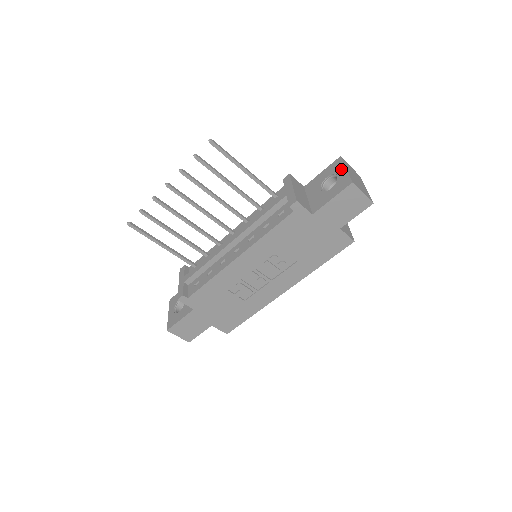
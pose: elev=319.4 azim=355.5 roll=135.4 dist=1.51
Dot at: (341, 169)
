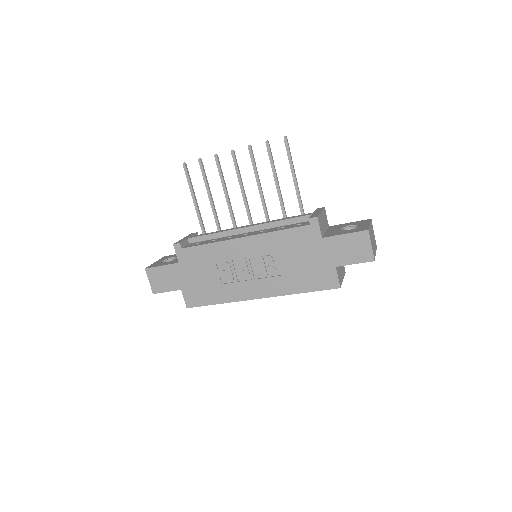
Dot at: (366, 223)
